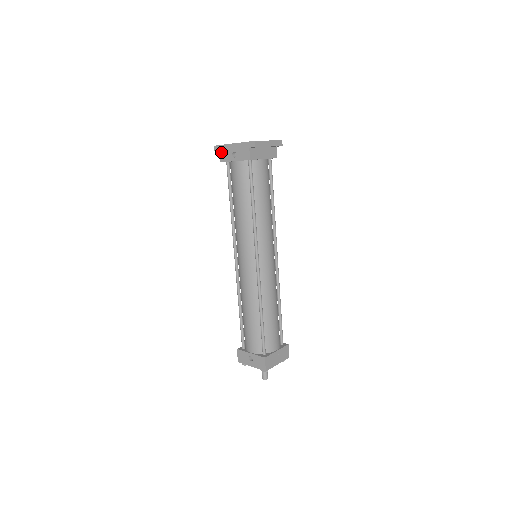
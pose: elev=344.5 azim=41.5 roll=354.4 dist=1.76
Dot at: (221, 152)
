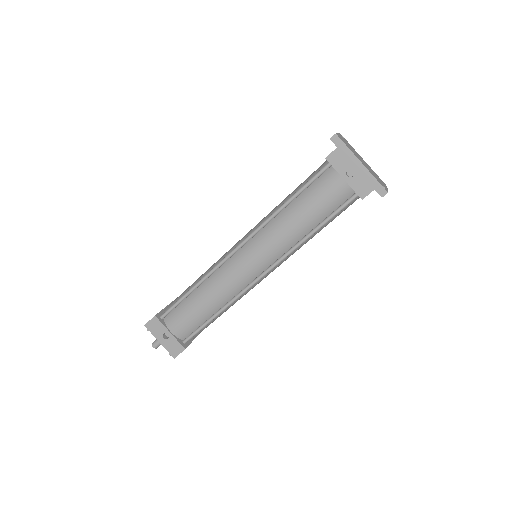
Dot at: (338, 151)
